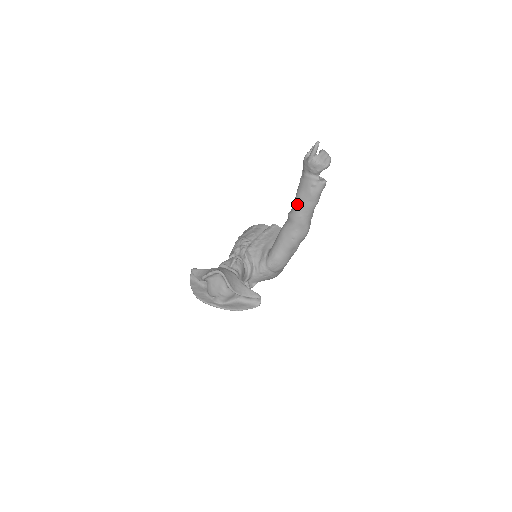
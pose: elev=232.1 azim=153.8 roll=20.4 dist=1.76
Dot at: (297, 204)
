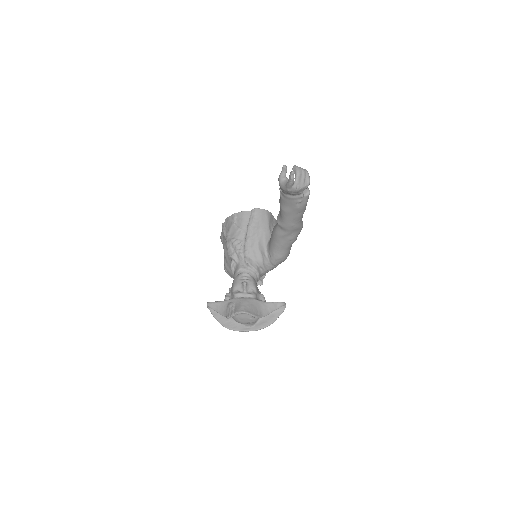
Dot at: (286, 218)
